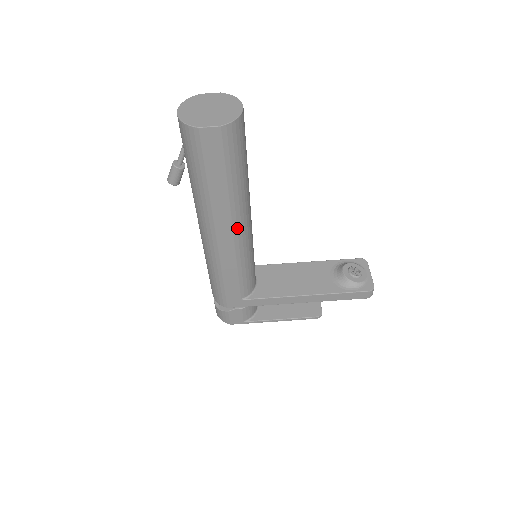
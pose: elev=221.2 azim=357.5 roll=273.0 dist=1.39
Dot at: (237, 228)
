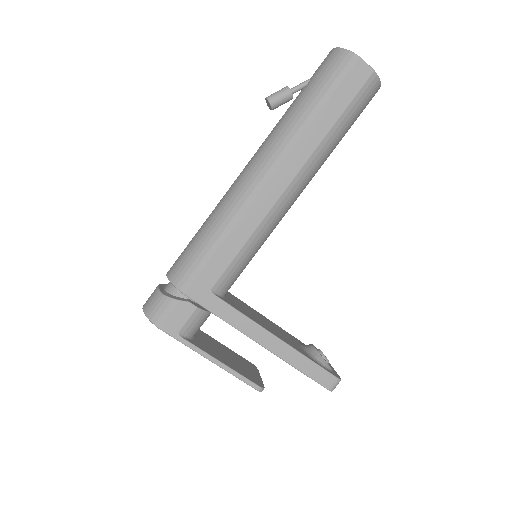
Dot at: (294, 185)
